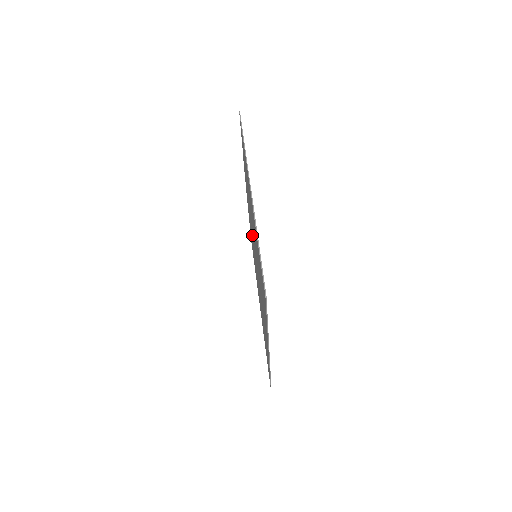
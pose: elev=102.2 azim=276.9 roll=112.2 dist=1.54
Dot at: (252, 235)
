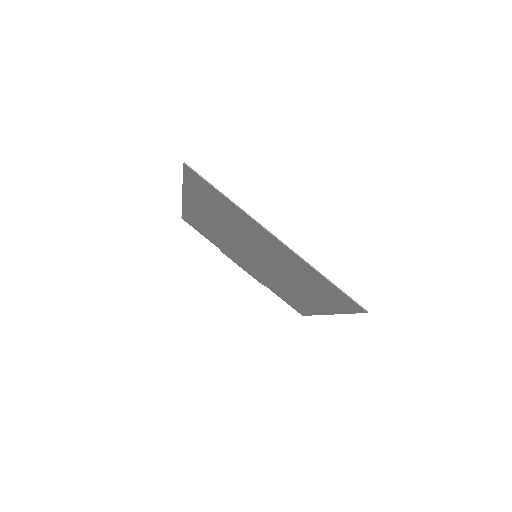
Dot at: (258, 267)
